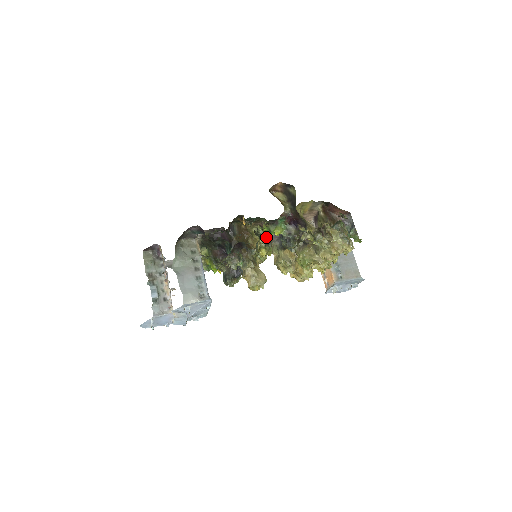
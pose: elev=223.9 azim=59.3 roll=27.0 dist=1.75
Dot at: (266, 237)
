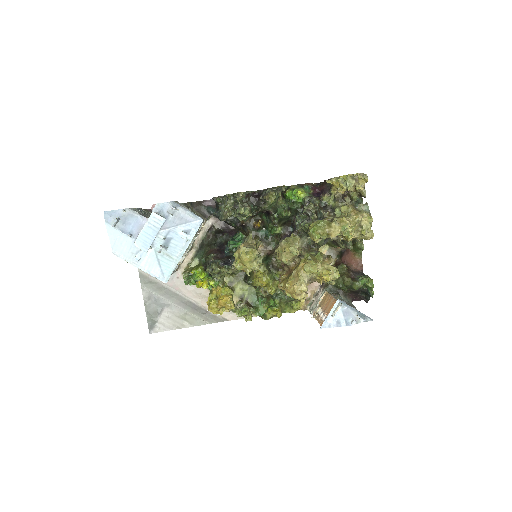
Dot at: (283, 211)
